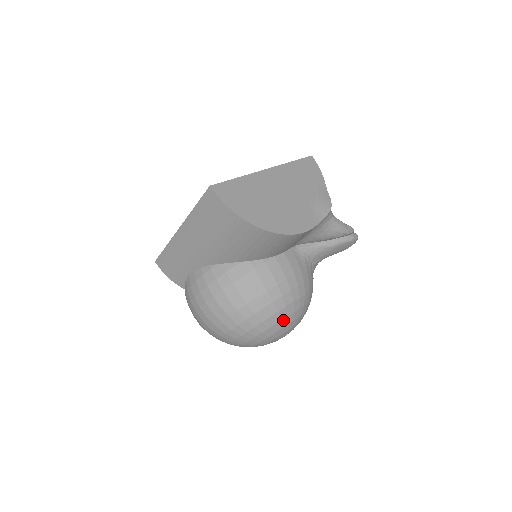
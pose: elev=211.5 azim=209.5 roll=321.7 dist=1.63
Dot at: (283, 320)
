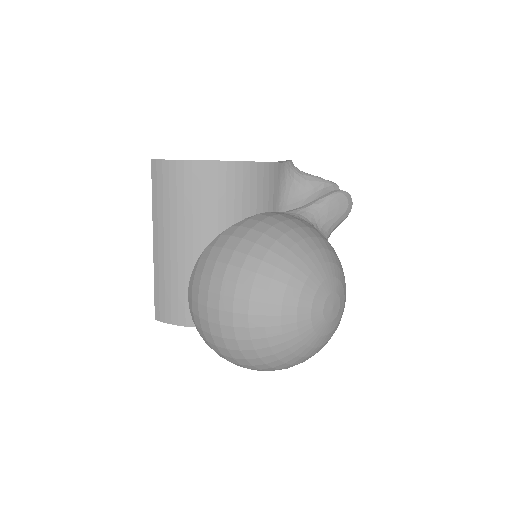
Dot at: (304, 261)
